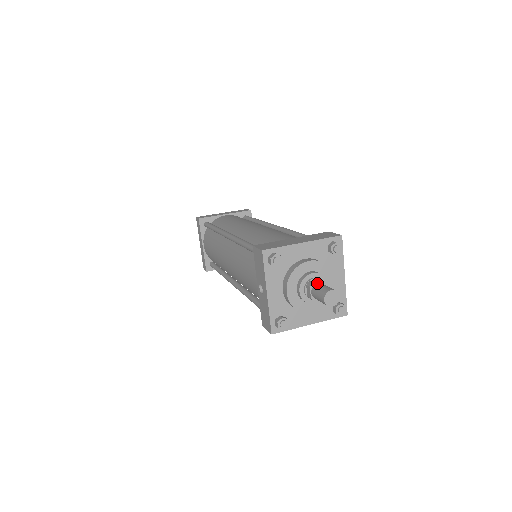
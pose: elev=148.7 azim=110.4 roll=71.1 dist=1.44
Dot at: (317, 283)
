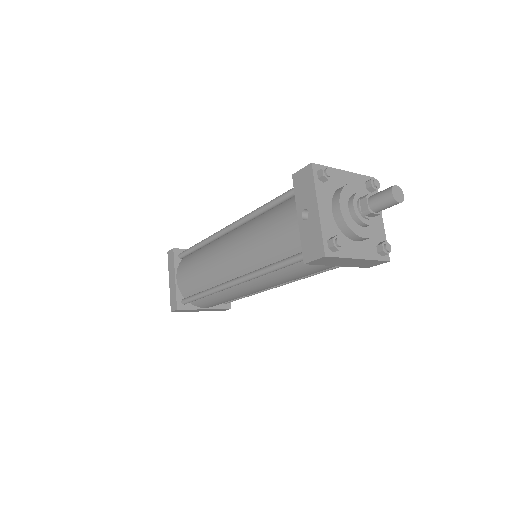
Dot at: (372, 195)
